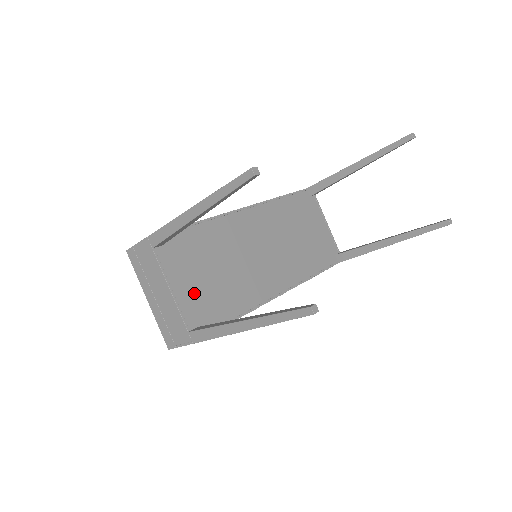
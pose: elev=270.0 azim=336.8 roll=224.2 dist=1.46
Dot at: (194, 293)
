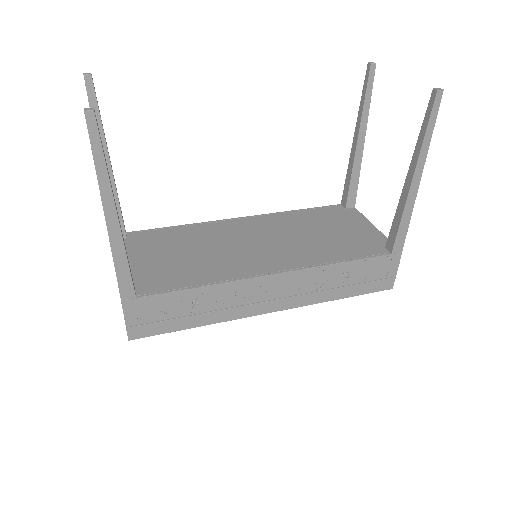
Dot at: (144, 267)
